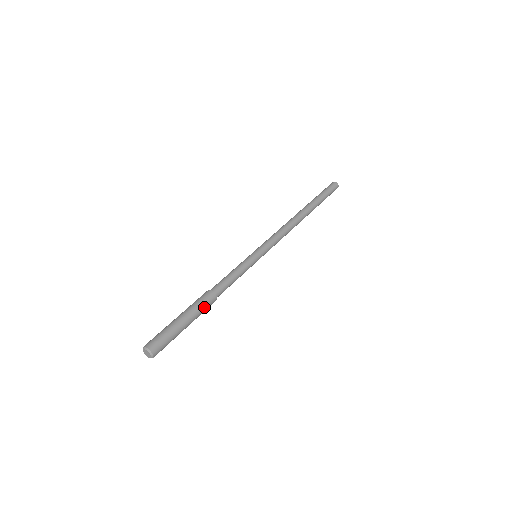
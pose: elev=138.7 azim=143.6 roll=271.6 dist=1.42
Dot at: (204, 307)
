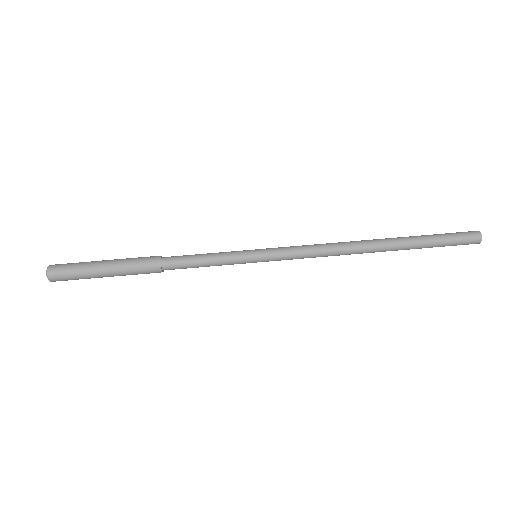
Dot at: (138, 271)
